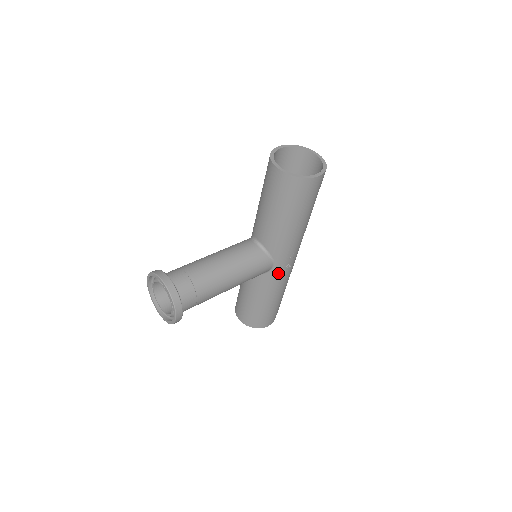
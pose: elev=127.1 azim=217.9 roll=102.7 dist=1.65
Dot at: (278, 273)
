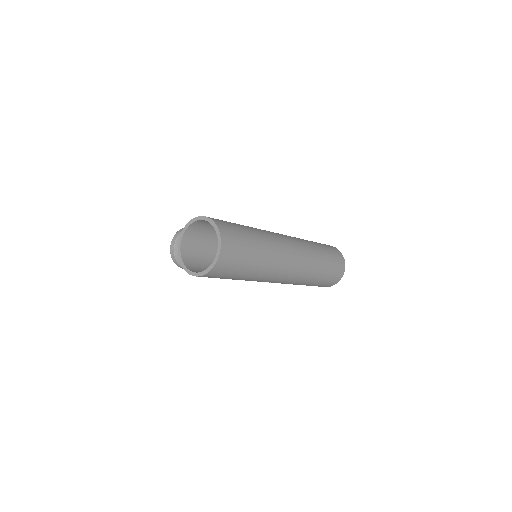
Dot at: occluded
